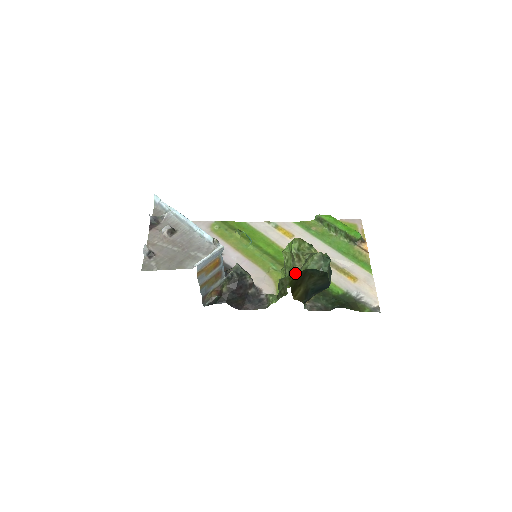
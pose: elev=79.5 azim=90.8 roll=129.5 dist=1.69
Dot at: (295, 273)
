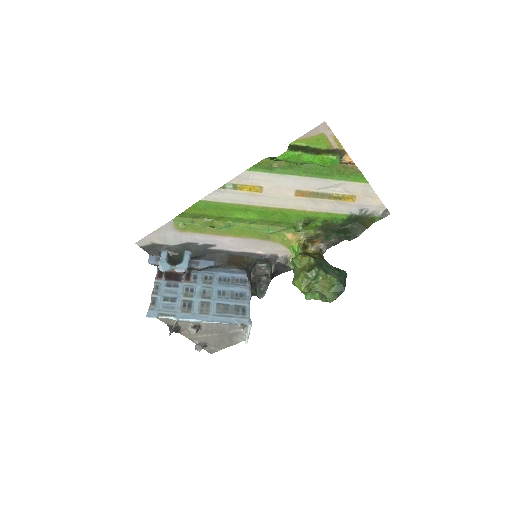
Dot at: occluded
